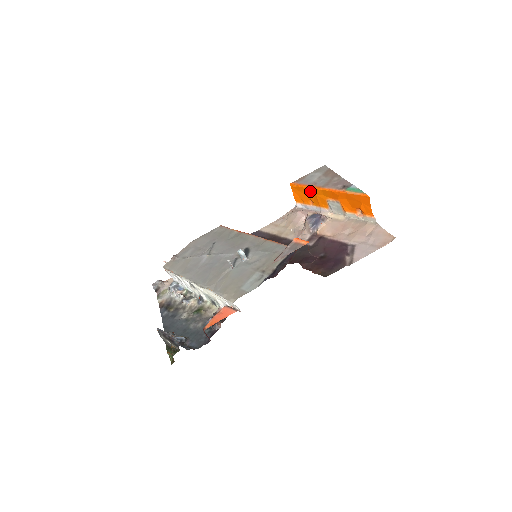
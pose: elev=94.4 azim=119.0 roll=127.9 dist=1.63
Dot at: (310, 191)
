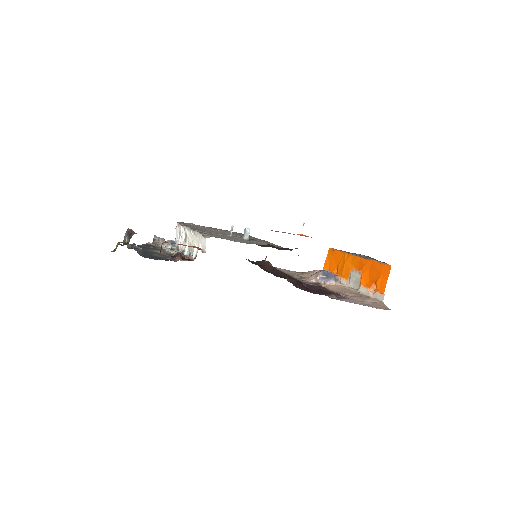
Dot at: (342, 257)
